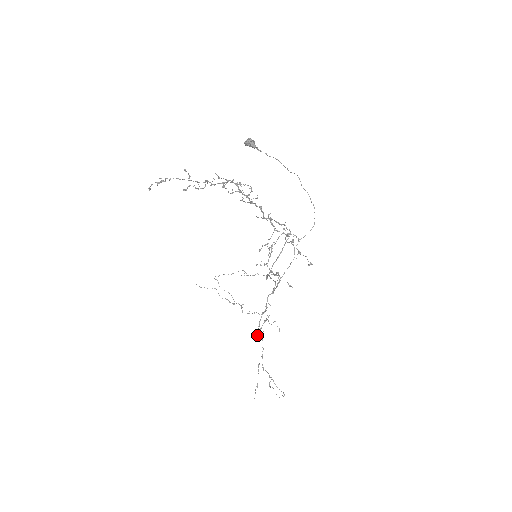
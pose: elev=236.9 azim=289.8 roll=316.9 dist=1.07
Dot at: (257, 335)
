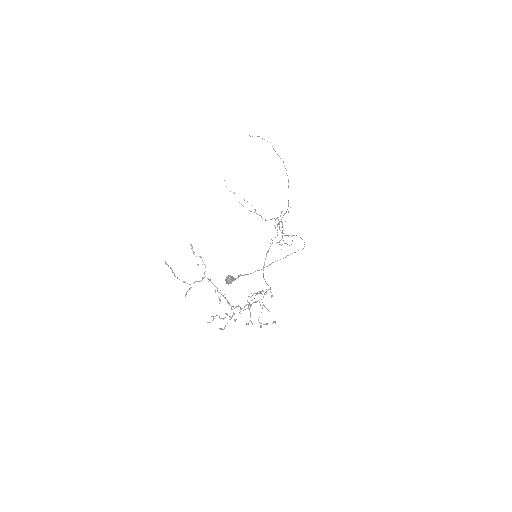
Dot at: occluded
